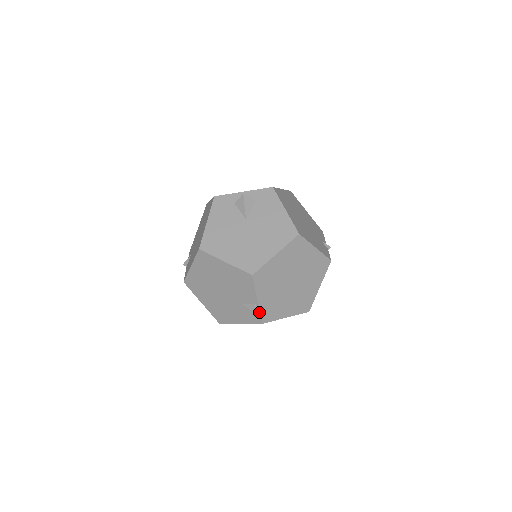
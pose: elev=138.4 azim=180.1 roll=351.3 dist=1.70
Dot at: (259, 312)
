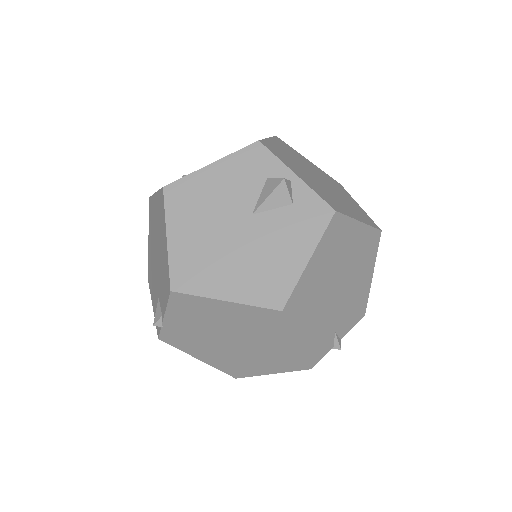
Dot at: (161, 327)
